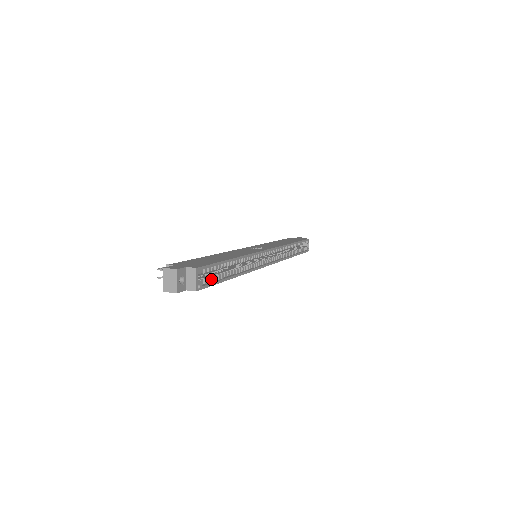
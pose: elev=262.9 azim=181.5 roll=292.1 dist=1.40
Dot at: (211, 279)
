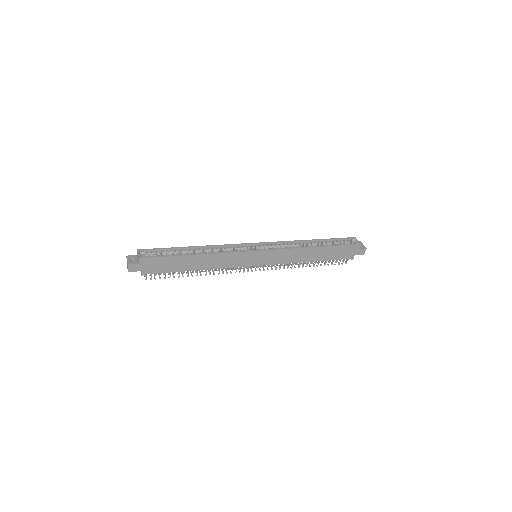
Dot at: (162, 256)
